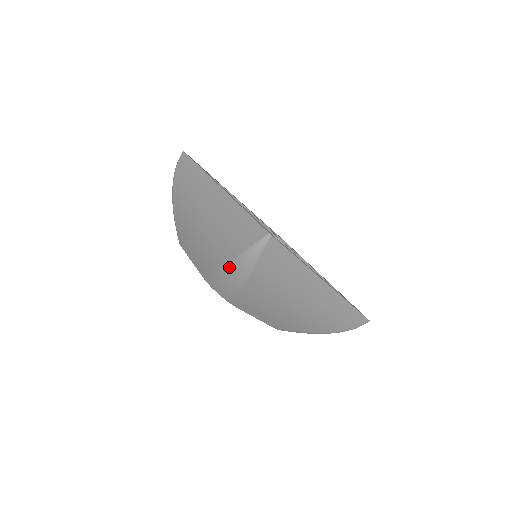
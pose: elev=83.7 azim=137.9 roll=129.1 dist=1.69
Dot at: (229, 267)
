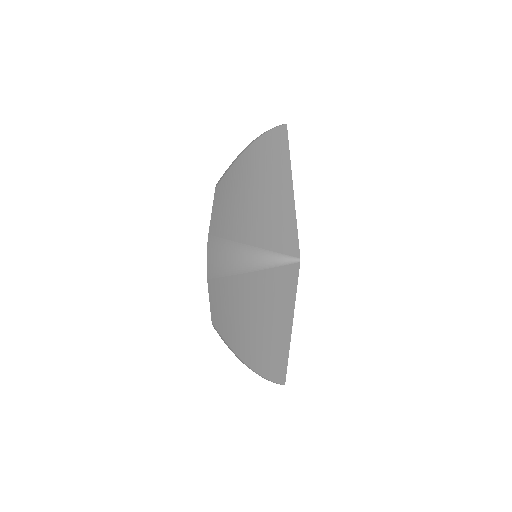
Dot at: (243, 363)
